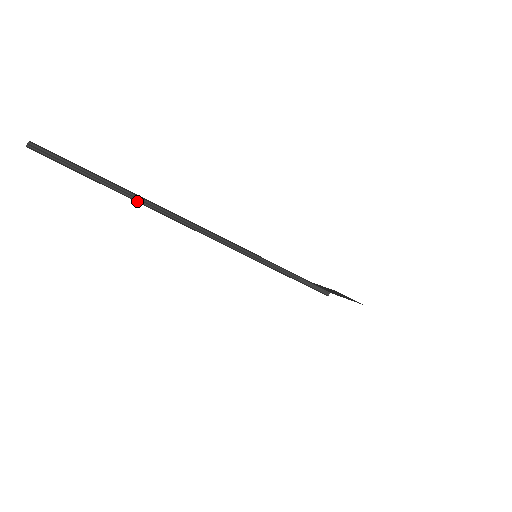
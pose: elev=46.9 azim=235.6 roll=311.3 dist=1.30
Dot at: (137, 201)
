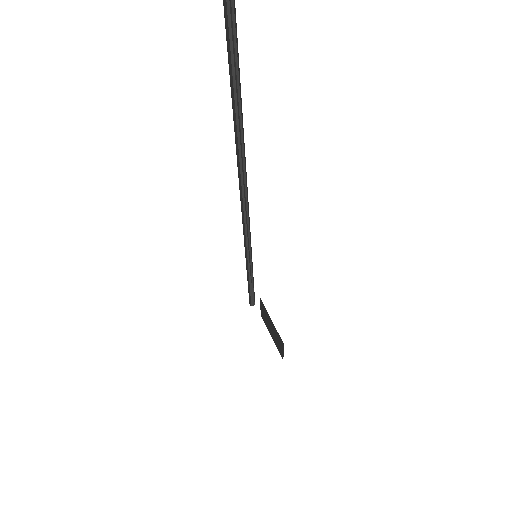
Dot at: (236, 125)
